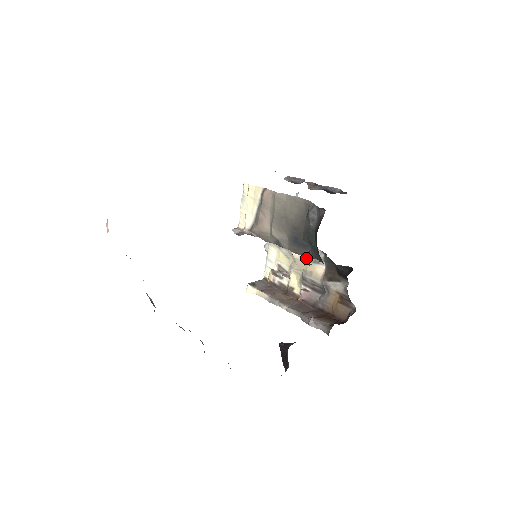
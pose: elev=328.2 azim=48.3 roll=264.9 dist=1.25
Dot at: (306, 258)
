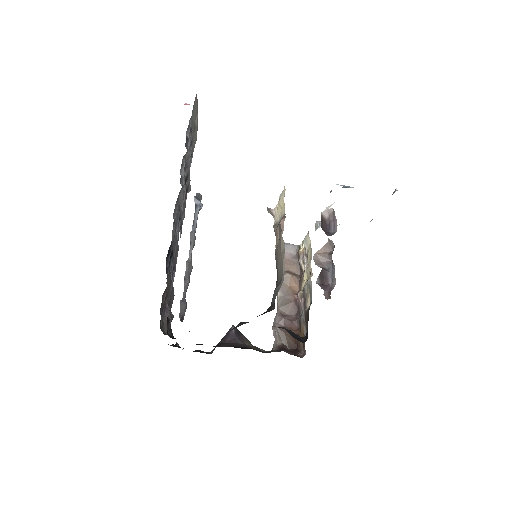
Dot at: (237, 325)
